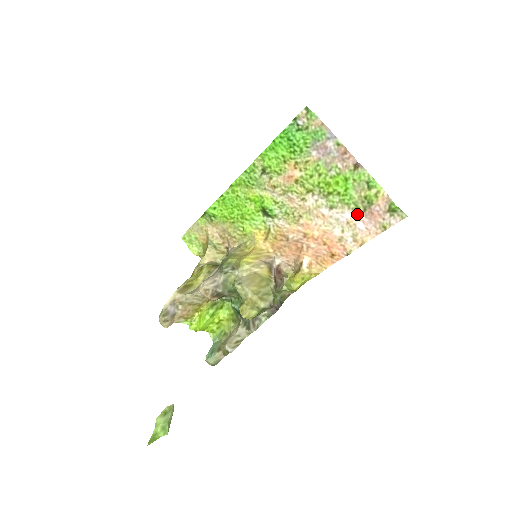
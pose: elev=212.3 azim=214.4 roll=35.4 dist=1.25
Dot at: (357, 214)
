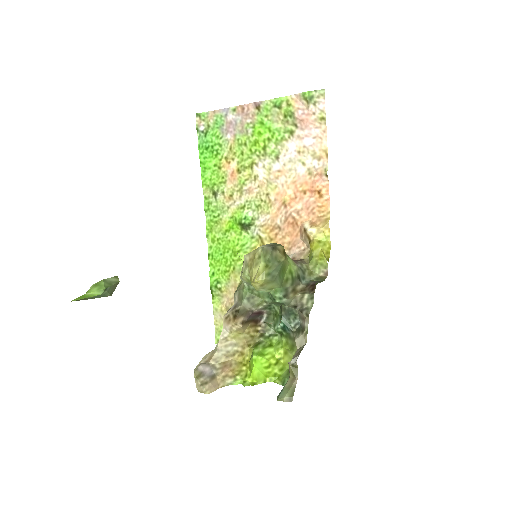
Dot at: (296, 137)
